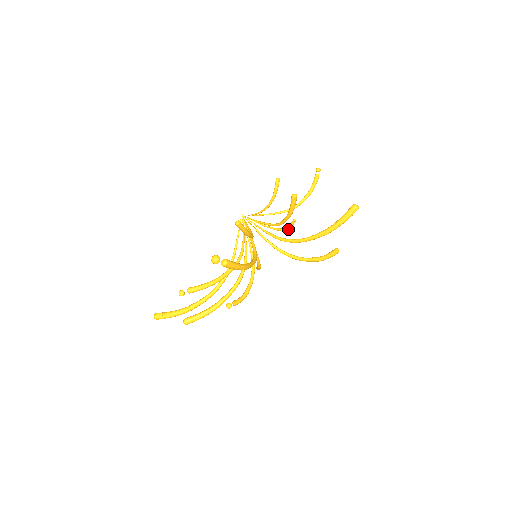
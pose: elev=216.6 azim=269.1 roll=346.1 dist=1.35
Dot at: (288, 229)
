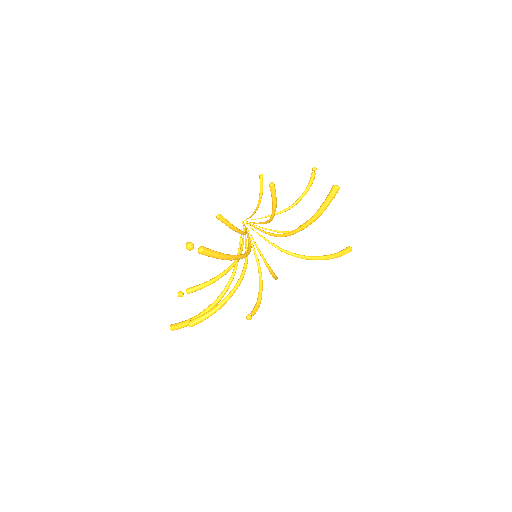
Dot at: occluded
